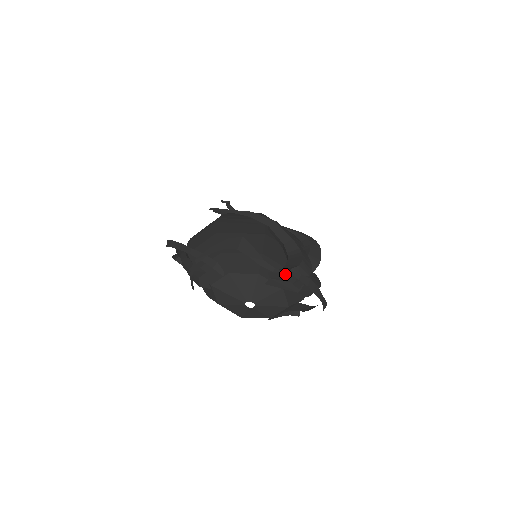
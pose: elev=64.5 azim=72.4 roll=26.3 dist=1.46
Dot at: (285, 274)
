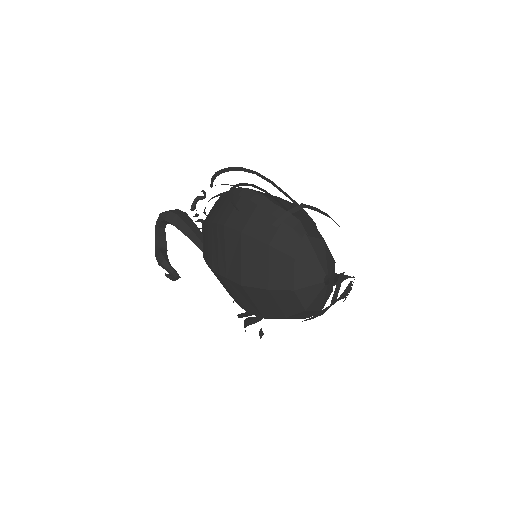
Dot at: (327, 282)
